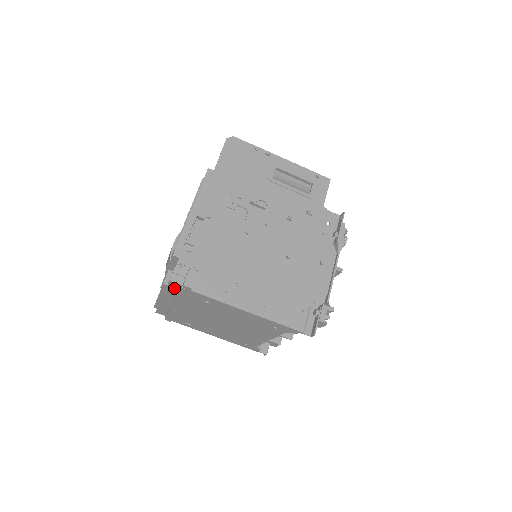
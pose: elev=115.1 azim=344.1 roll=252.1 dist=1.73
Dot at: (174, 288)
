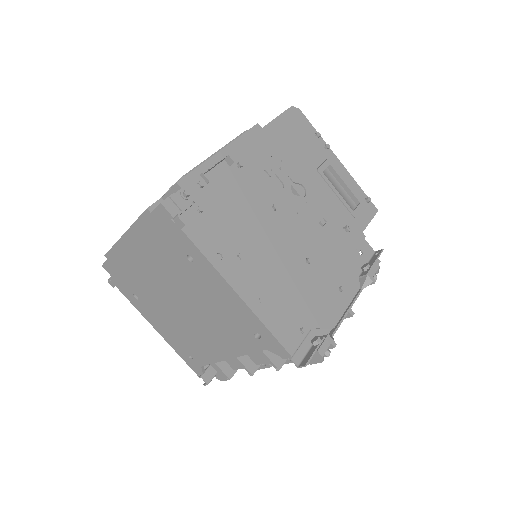
Dot at: (157, 221)
